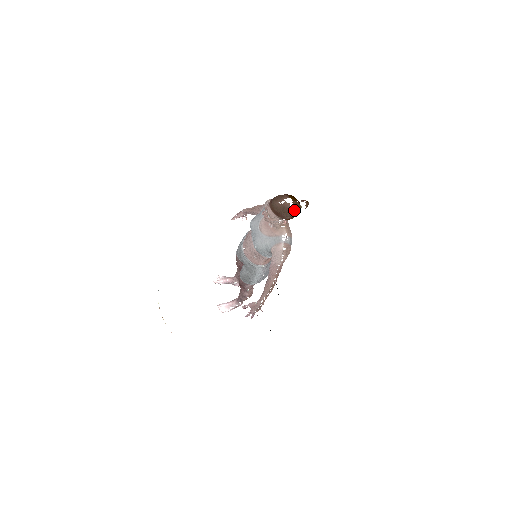
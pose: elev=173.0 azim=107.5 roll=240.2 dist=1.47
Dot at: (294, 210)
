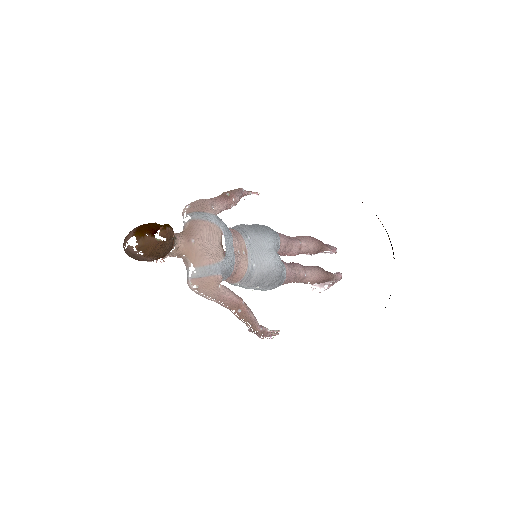
Dot at: (145, 251)
